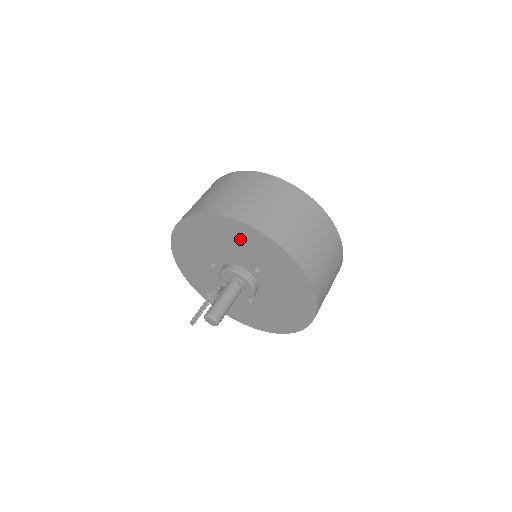
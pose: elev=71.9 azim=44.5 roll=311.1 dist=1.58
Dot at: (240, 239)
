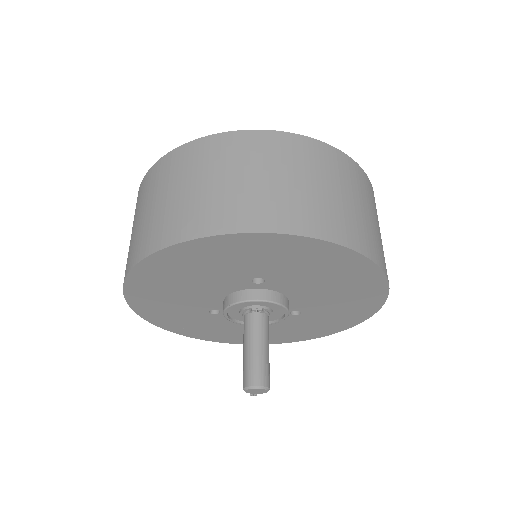
Dot at: (195, 265)
